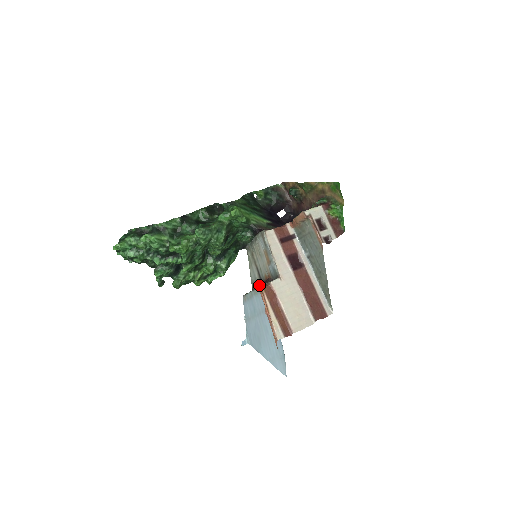
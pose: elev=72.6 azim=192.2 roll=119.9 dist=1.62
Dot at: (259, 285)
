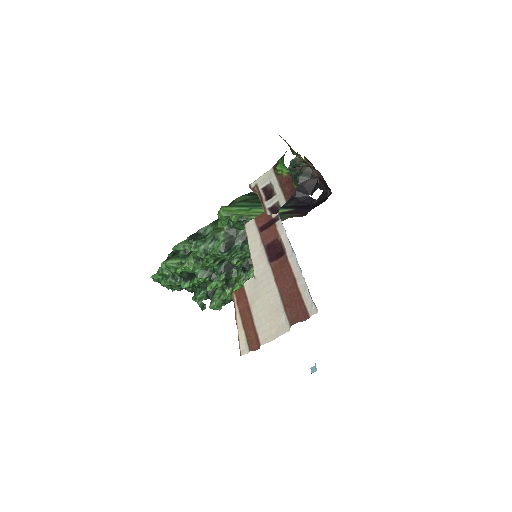
Dot at: occluded
